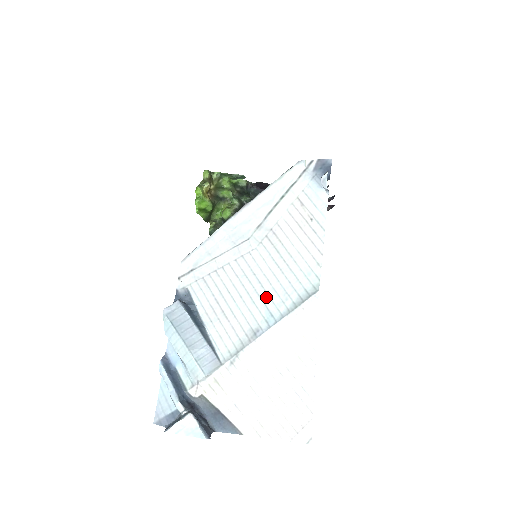
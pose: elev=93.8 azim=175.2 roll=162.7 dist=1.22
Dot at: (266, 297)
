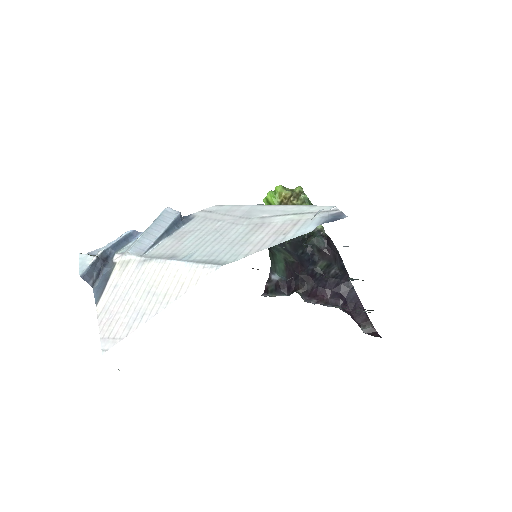
Dot at: (205, 247)
